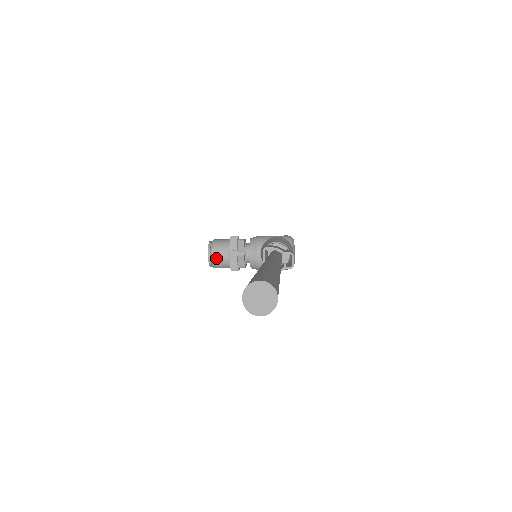
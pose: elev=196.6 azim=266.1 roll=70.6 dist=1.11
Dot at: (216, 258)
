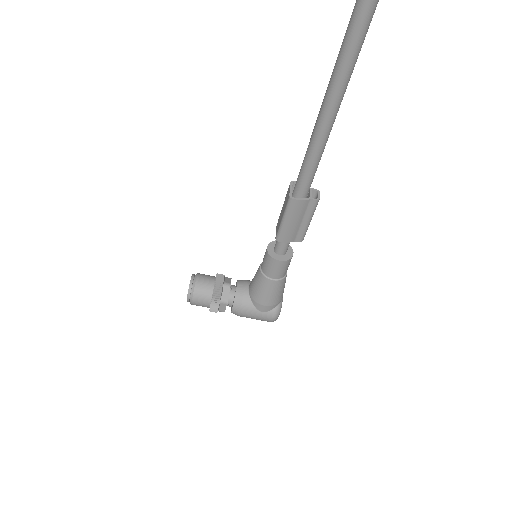
Dot at: (199, 283)
